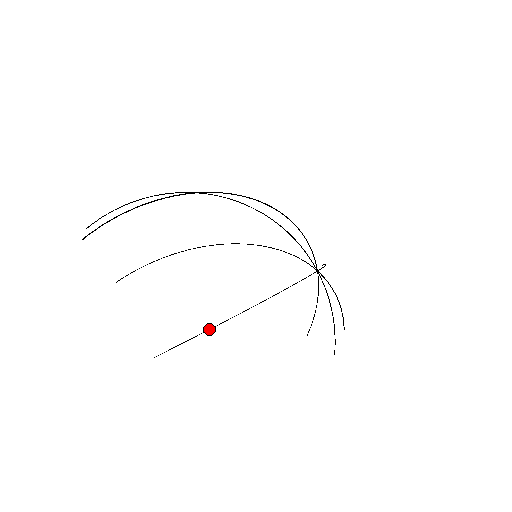
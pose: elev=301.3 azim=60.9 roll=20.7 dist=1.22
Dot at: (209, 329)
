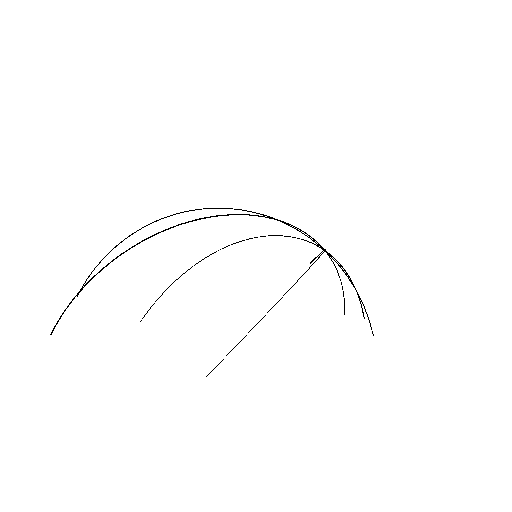
Dot at: (250, 330)
